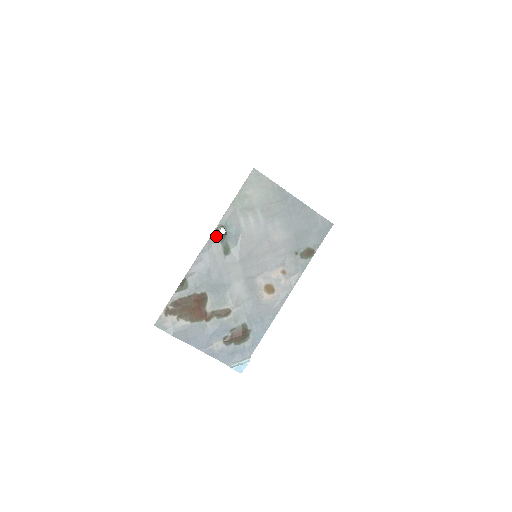
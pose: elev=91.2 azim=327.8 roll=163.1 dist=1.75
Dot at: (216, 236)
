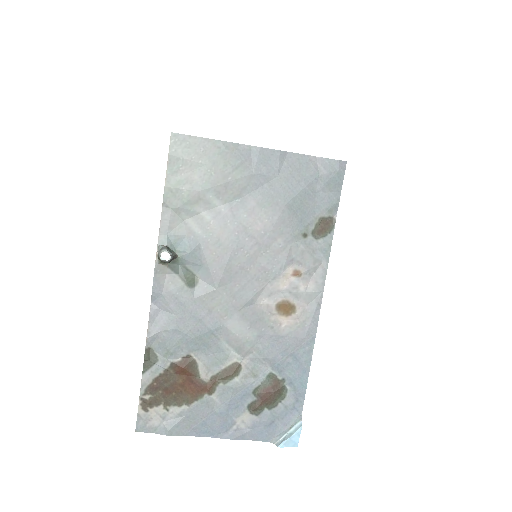
Dot at: (163, 266)
